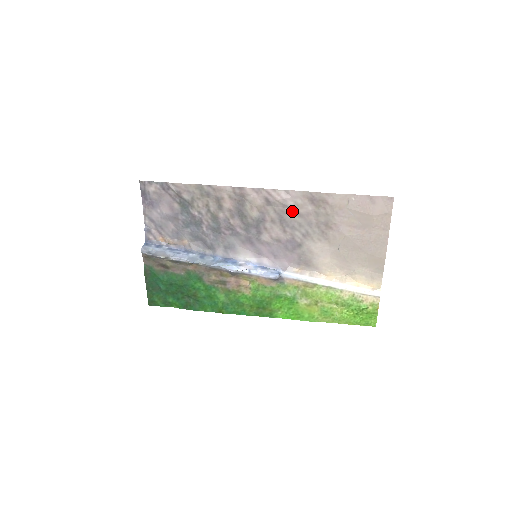
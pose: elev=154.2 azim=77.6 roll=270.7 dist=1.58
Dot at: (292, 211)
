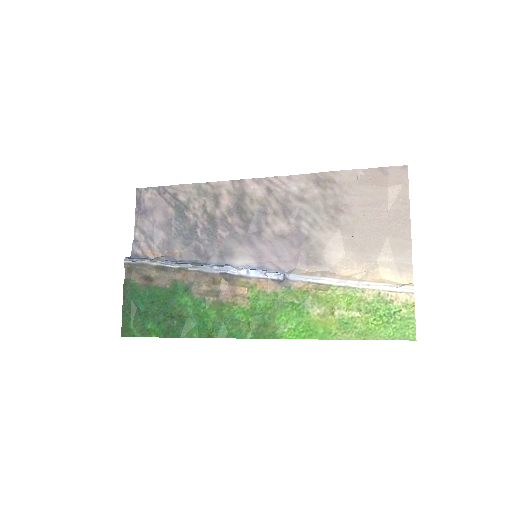
Dot at: (296, 198)
